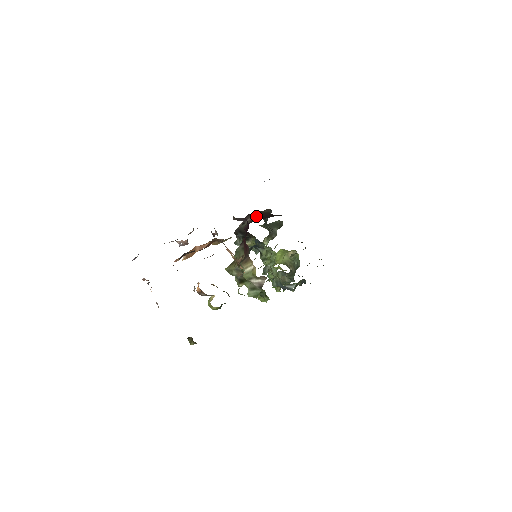
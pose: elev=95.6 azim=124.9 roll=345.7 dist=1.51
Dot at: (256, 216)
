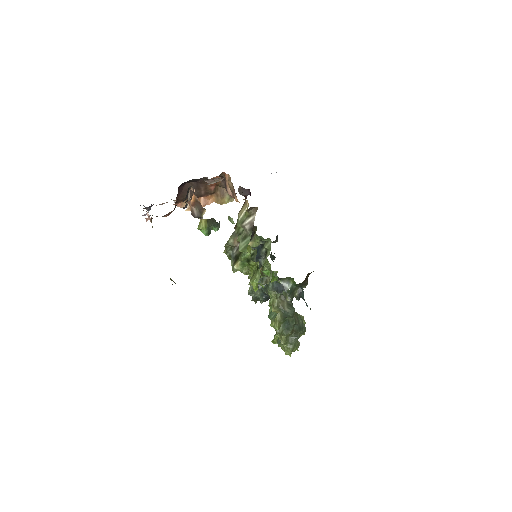
Dot at: occluded
